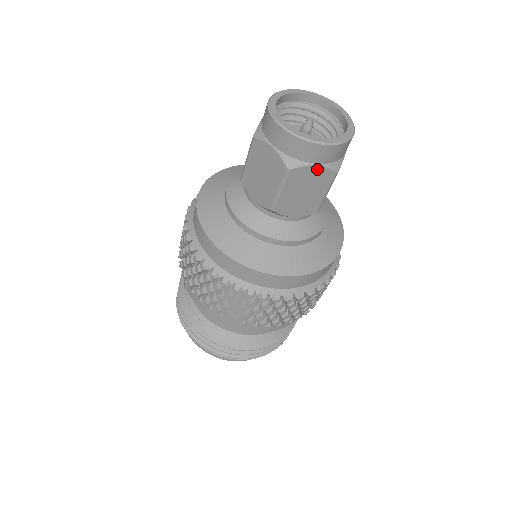
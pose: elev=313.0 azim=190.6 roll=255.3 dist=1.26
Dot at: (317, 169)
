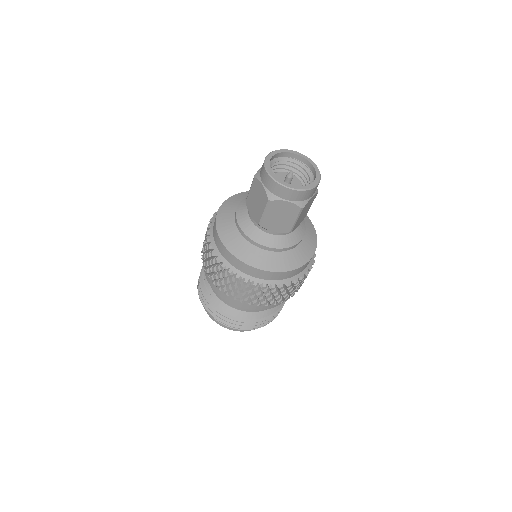
Dot at: (288, 204)
